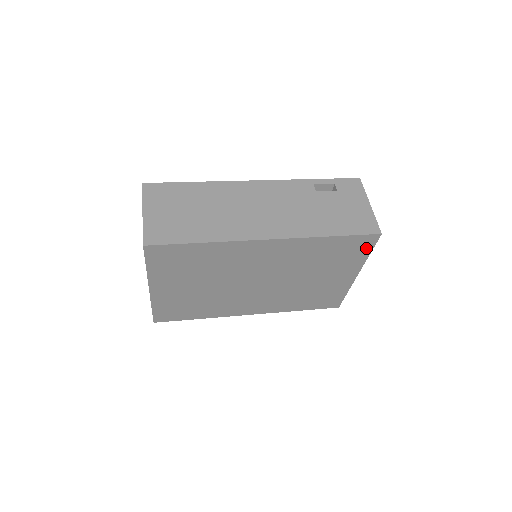
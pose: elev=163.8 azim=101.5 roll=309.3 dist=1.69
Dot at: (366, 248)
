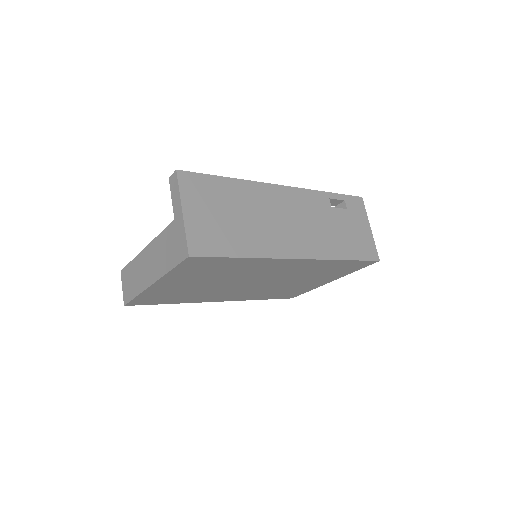
Dot at: (358, 267)
